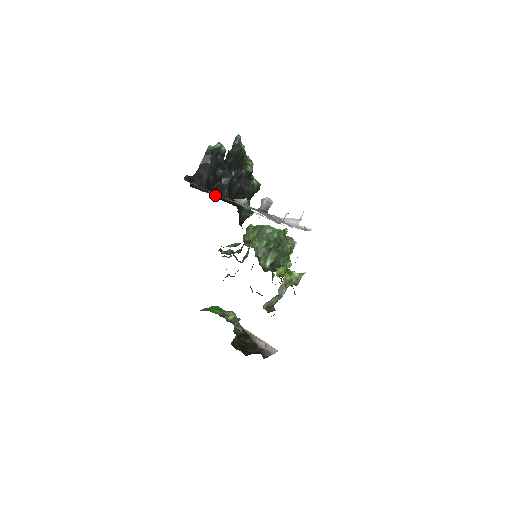
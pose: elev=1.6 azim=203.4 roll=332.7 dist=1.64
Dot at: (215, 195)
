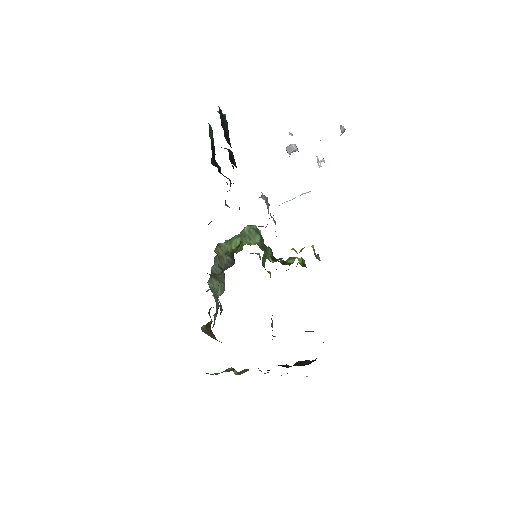
Dot at: occluded
